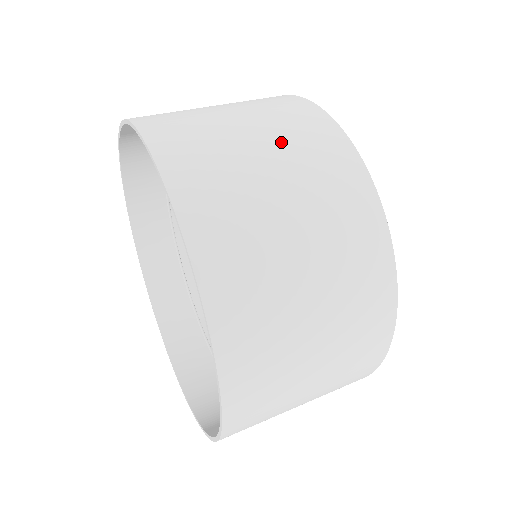
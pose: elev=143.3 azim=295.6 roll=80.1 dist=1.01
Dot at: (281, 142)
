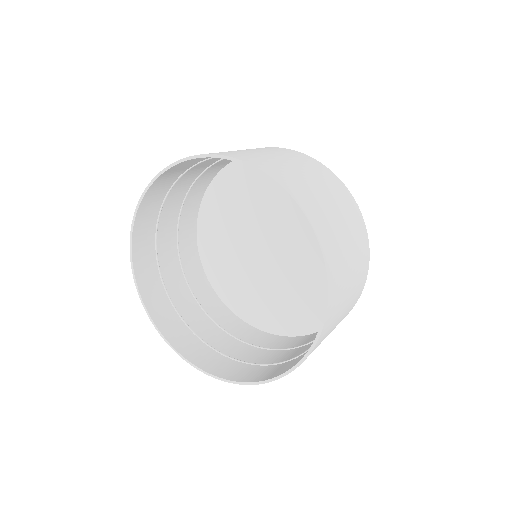
Dot at: occluded
